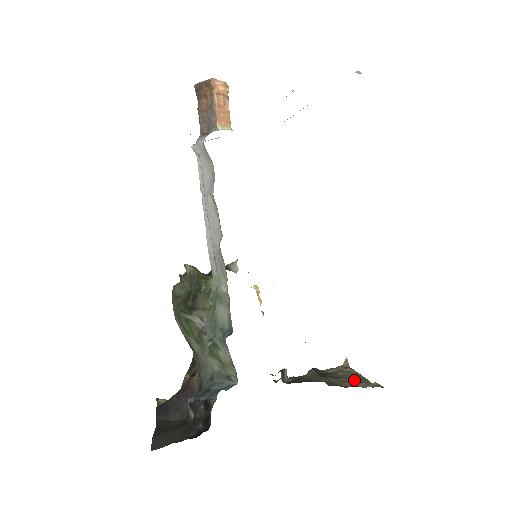
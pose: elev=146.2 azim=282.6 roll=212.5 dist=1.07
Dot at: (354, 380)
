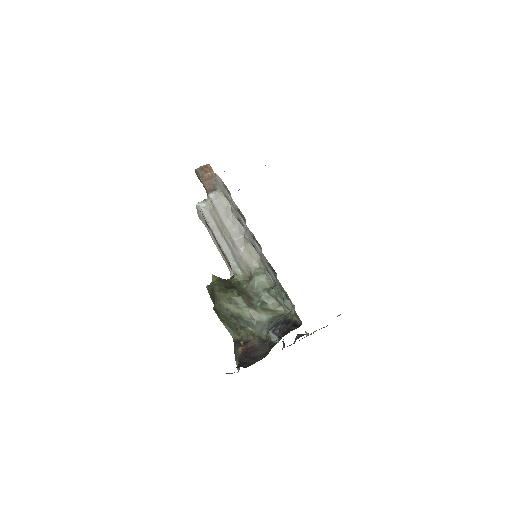
Dot at: (324, 327)
